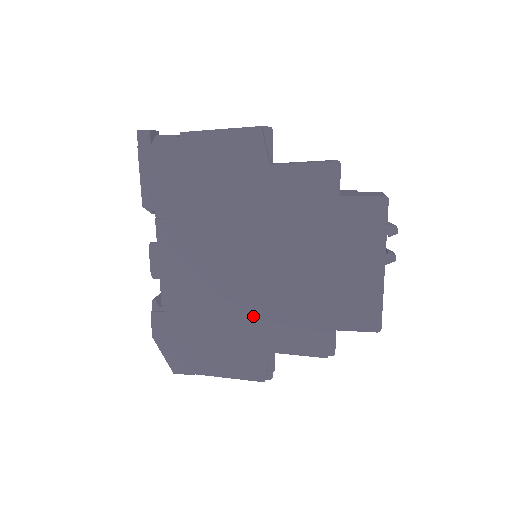
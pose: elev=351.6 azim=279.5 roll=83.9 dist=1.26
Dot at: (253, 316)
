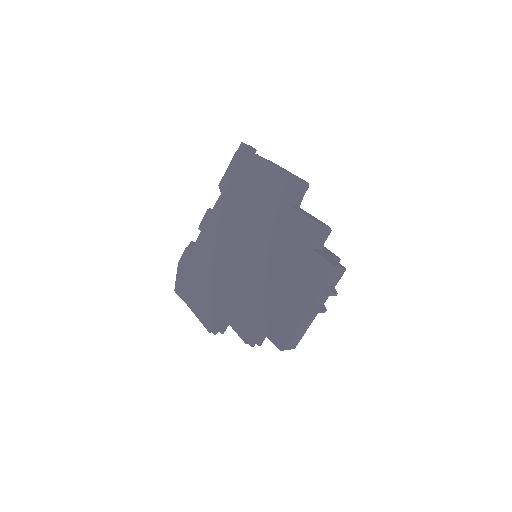
Dot at: (228, 288)
